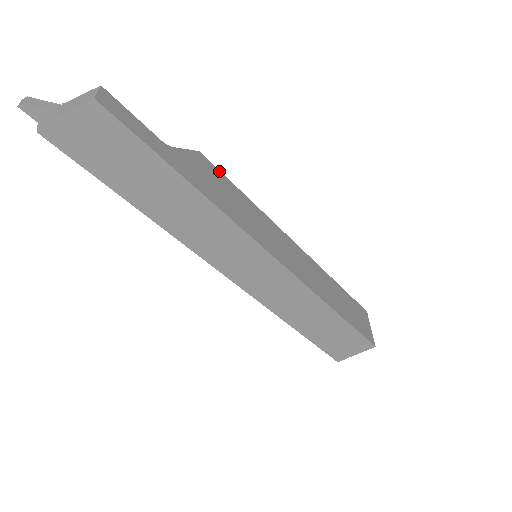
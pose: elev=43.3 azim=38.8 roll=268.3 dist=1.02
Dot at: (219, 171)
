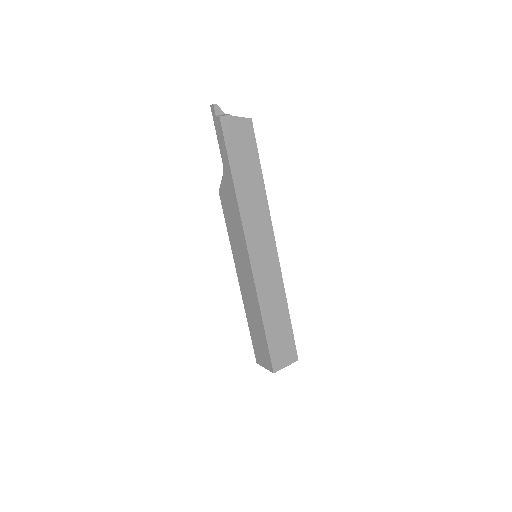
Dot at: occluded
